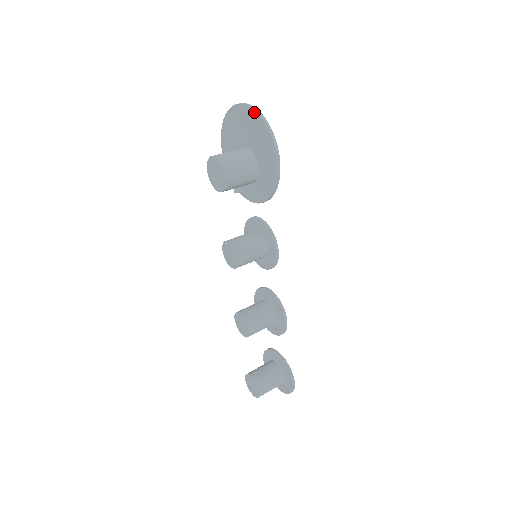
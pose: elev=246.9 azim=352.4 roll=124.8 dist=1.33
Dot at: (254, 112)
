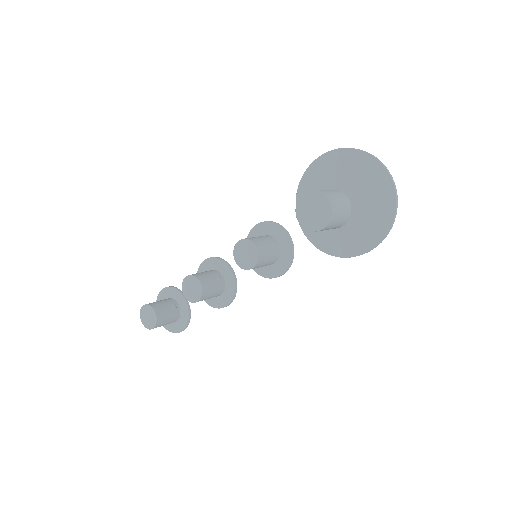
Dot at: (394, 202)
